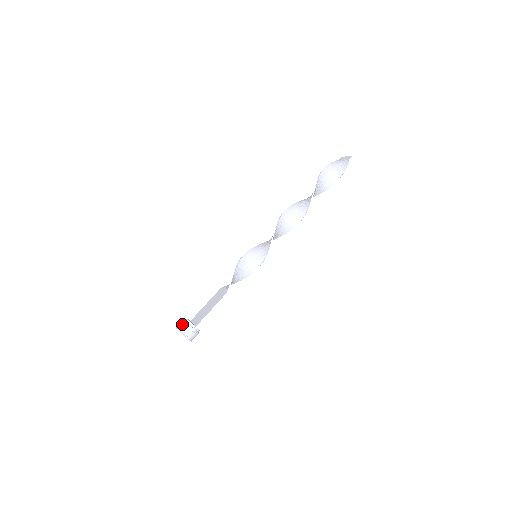
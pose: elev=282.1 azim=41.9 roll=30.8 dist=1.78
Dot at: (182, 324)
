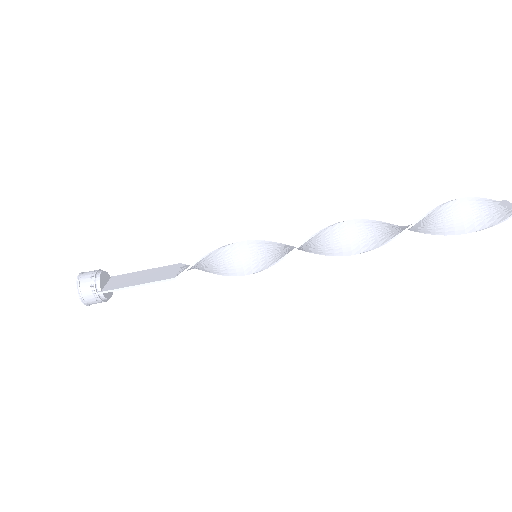
Dot at: (88, 274)
